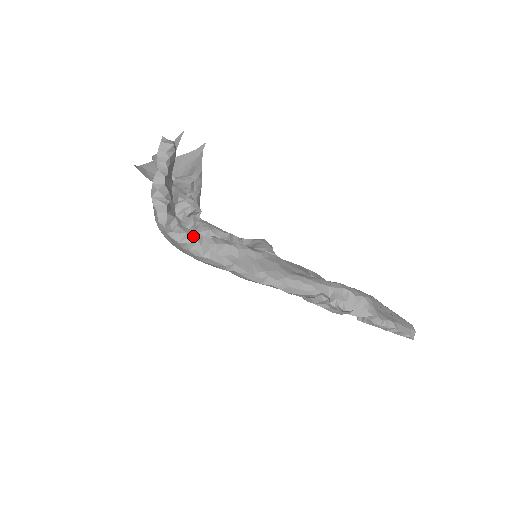
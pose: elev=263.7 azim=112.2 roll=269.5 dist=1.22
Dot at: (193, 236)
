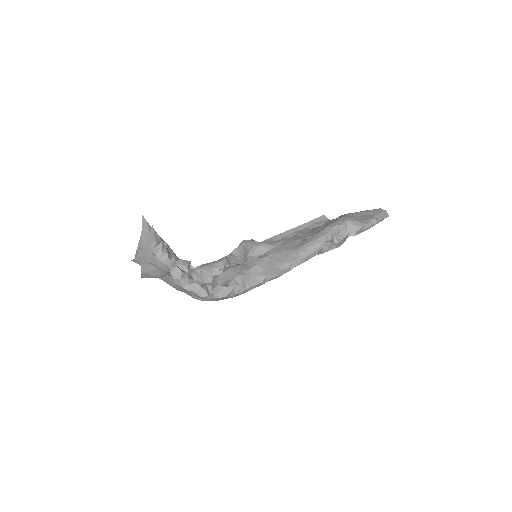
Dot at: (230, 284)
